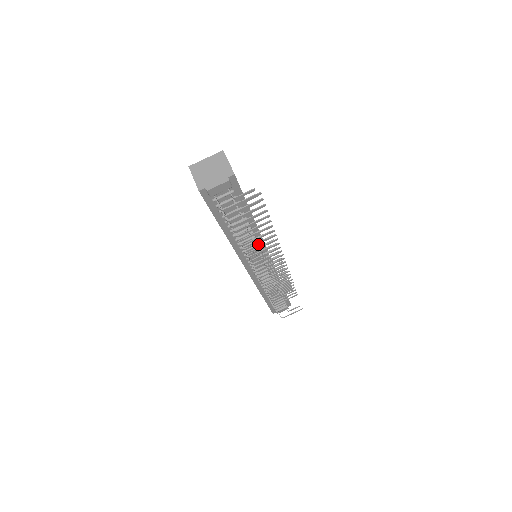
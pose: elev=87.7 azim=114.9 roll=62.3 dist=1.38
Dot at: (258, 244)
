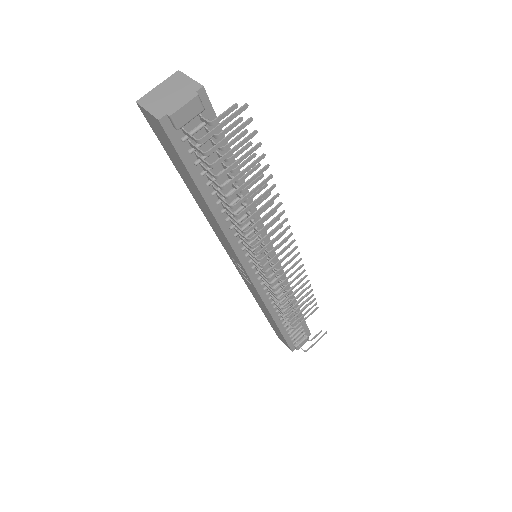
Dot at: (256, 227)
